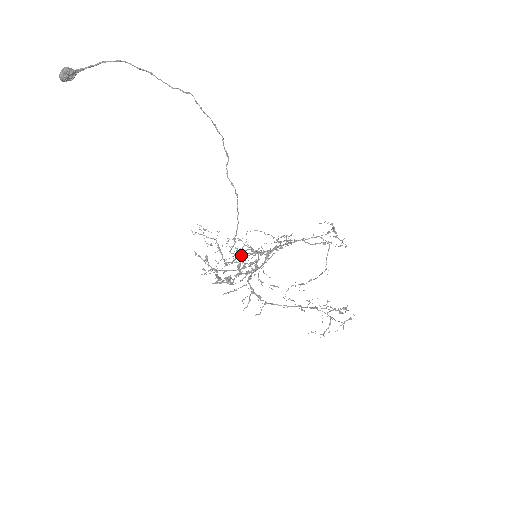
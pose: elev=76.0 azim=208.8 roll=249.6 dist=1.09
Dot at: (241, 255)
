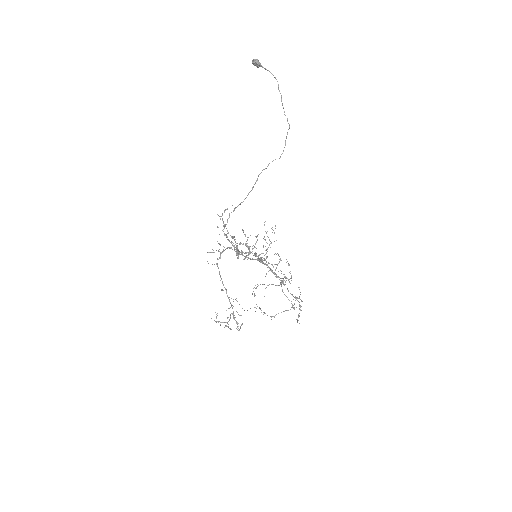
Dot at: (264, 260)
